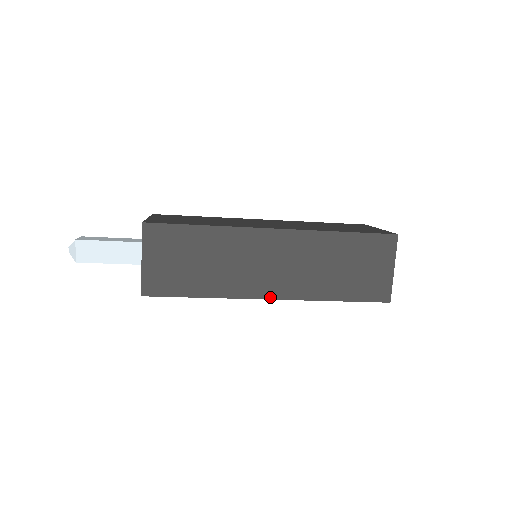
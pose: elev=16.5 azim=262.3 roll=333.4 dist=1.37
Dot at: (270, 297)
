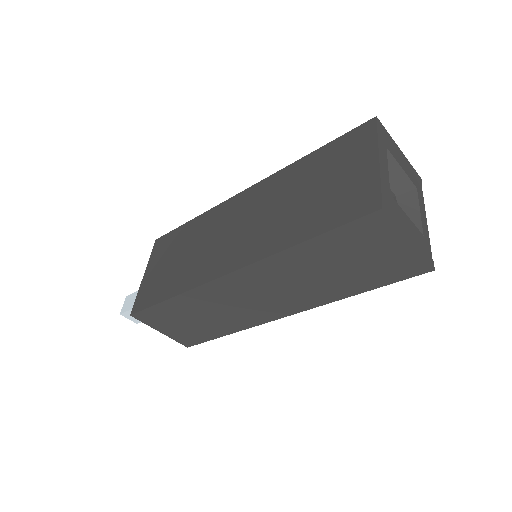
Dot at: (285, 315)
